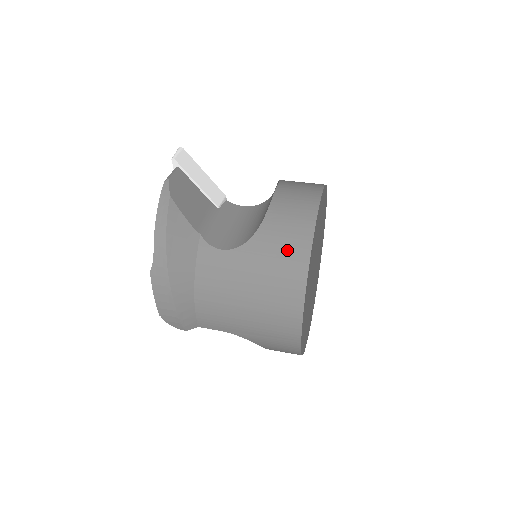
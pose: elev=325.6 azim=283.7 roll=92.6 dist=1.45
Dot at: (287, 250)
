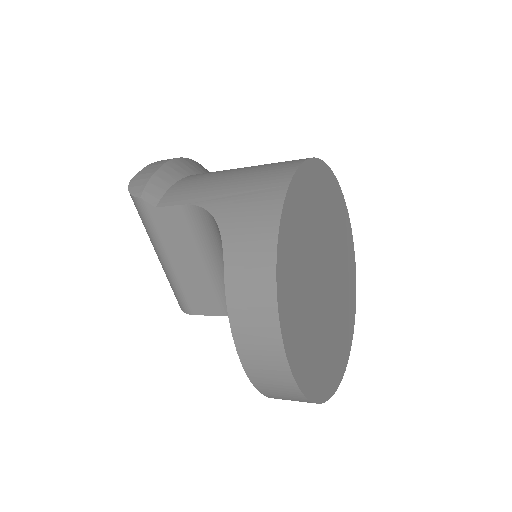
Dot at: occluded
